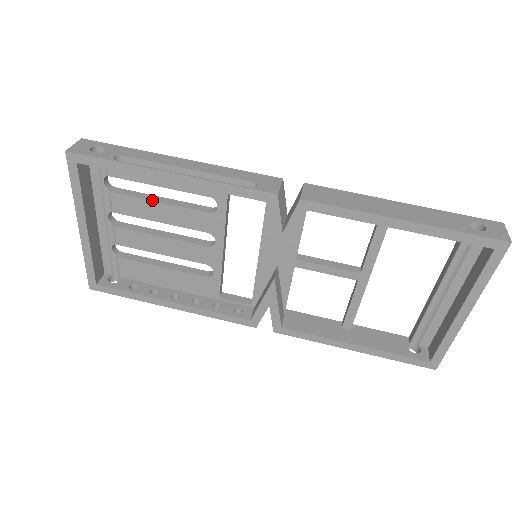
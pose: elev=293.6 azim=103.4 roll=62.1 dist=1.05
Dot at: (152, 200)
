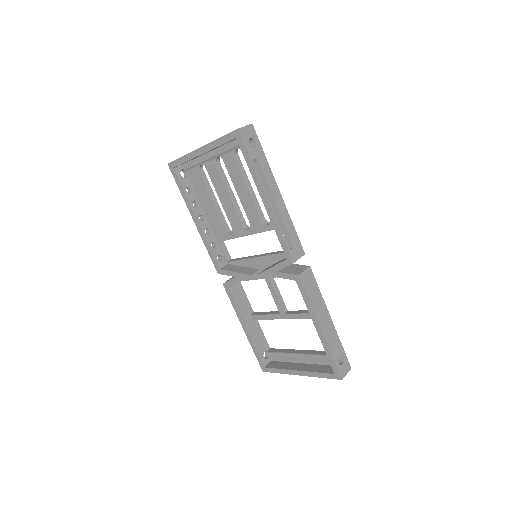
Dot at: (246, 184)
